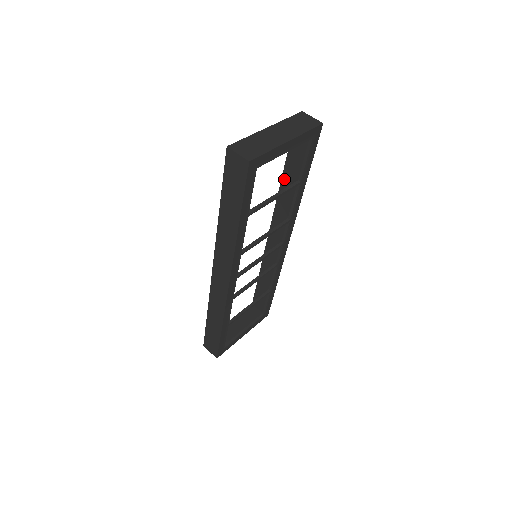
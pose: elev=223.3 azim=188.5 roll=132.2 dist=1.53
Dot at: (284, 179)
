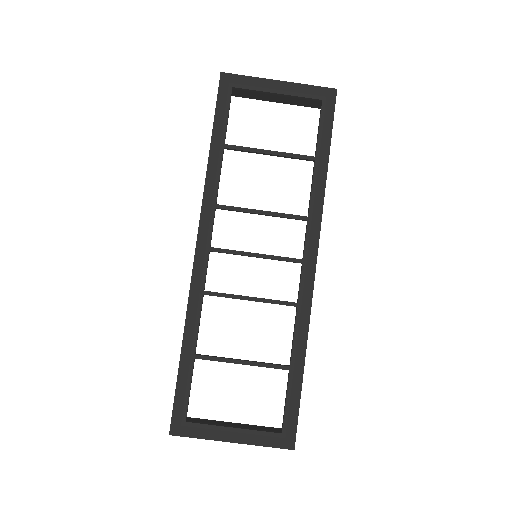
Dot at: occluded
